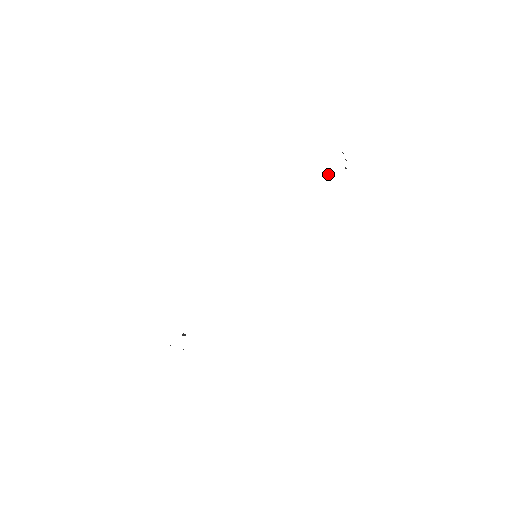
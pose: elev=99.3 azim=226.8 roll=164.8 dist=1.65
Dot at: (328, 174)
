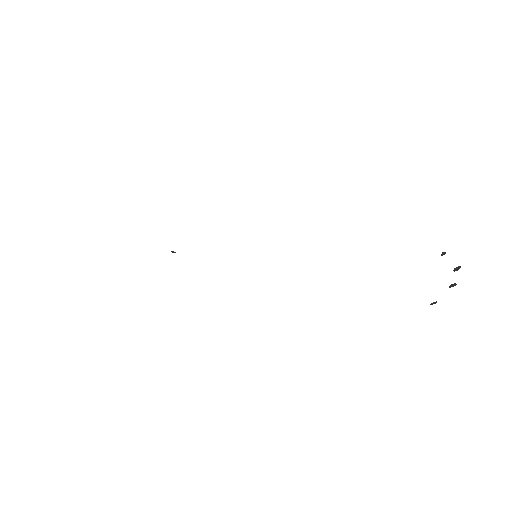
Dot at: occluded
